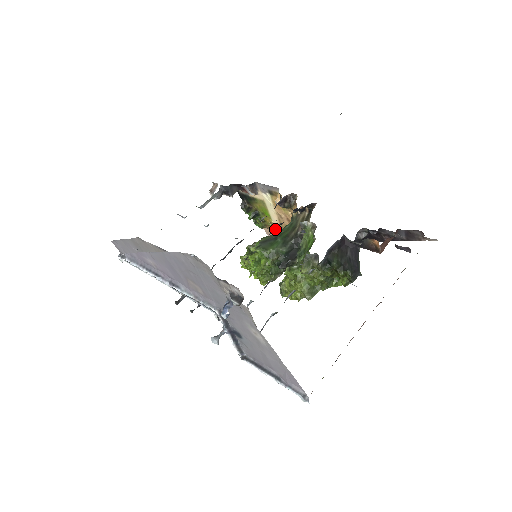
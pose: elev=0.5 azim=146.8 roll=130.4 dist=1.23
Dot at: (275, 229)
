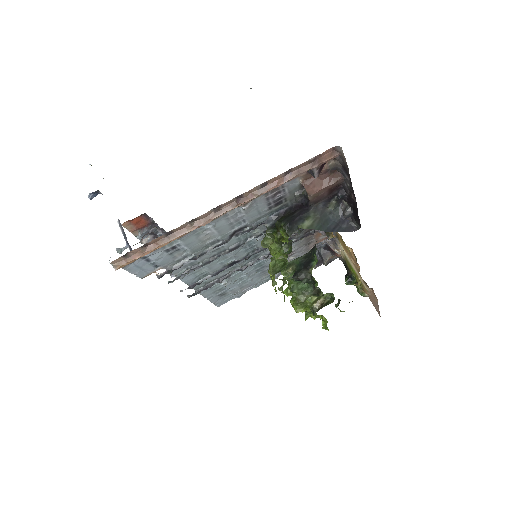
Dot at: (365, 288)
